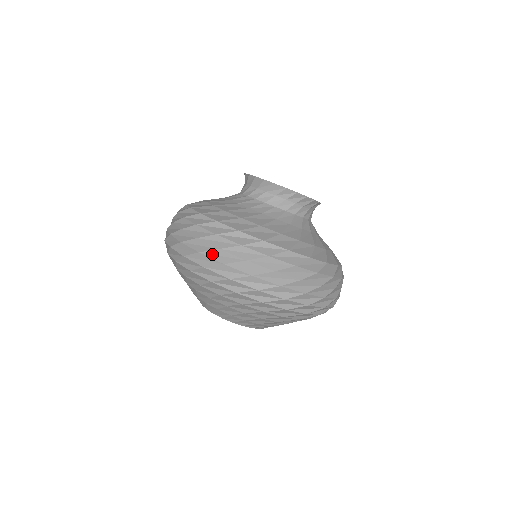
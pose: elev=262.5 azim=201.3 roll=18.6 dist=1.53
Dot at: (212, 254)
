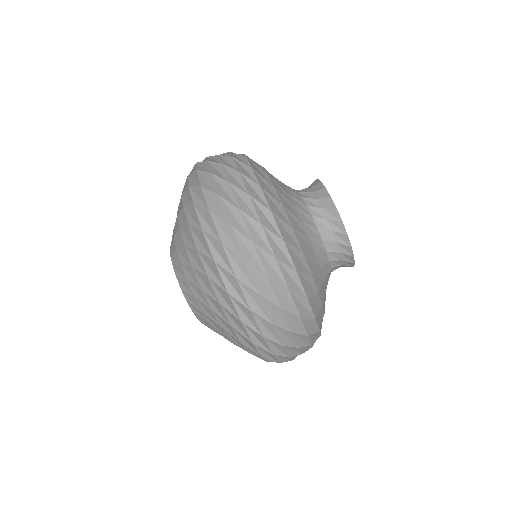
Dot at: (228, 207)
